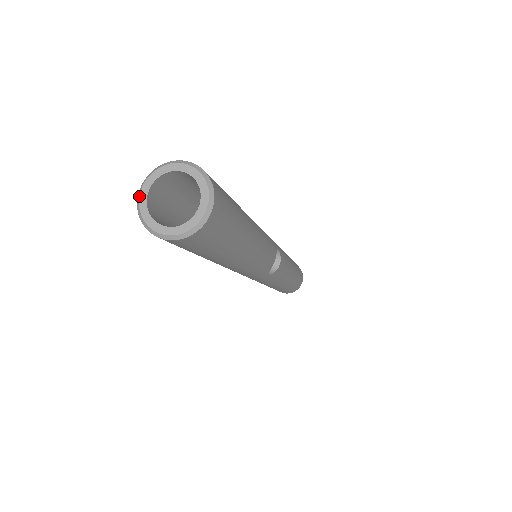
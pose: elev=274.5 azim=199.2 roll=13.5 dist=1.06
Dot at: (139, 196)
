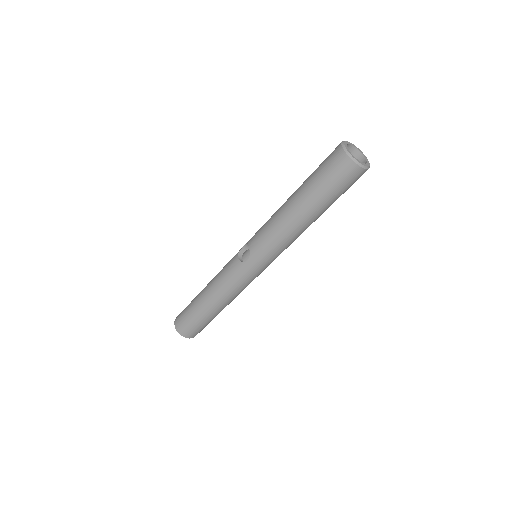
Dot at: (347, 149)
